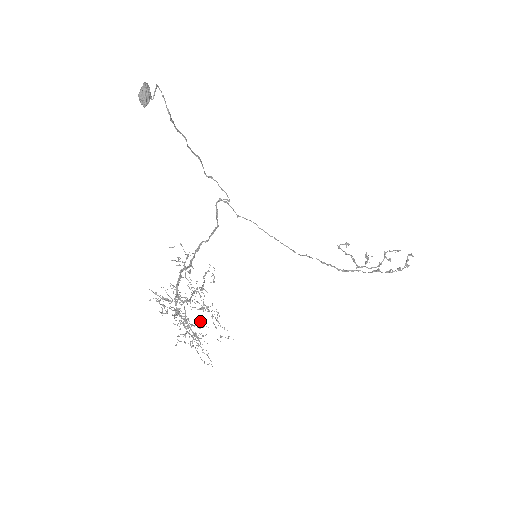
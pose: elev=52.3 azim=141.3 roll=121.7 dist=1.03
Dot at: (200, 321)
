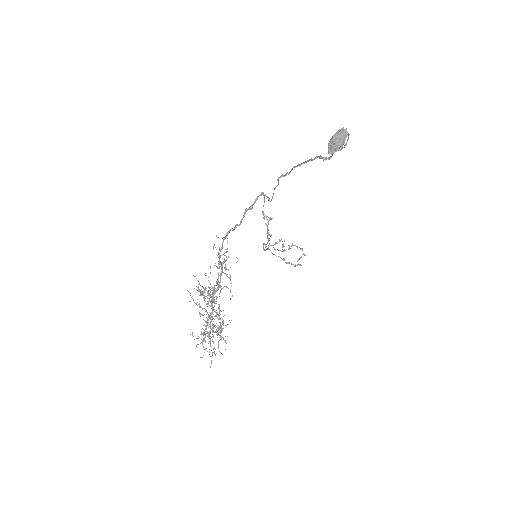
Dot at: occluded
